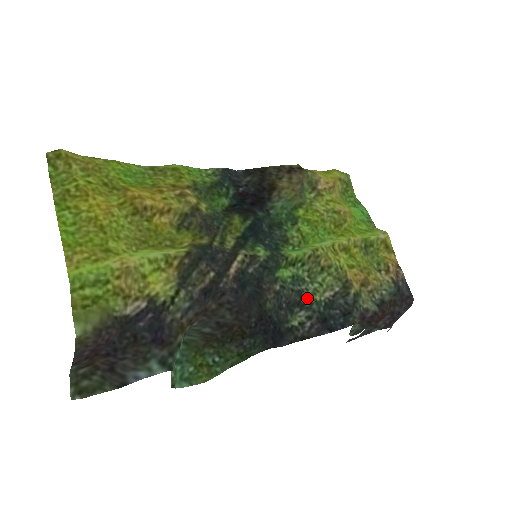
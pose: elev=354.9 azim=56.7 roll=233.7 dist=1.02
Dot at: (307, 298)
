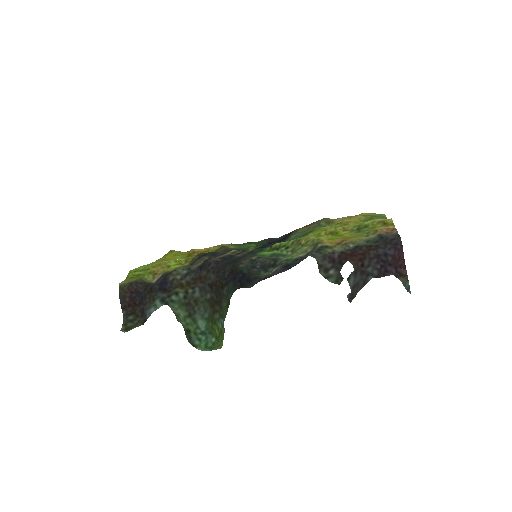
Dot at: (280, 260)
